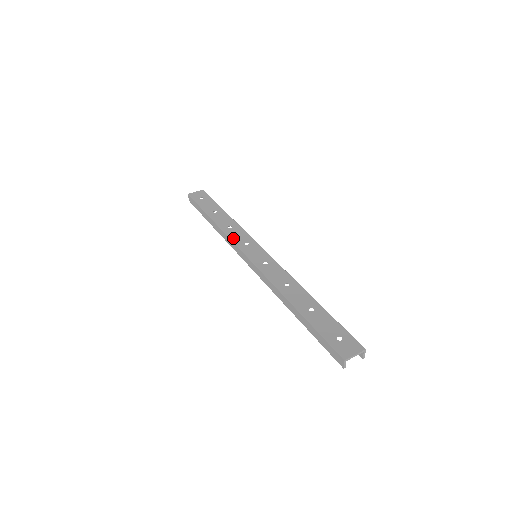
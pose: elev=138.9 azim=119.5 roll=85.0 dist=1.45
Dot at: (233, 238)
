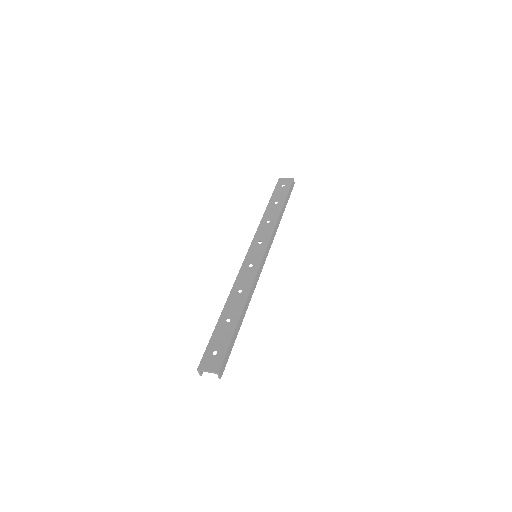
Dot at: (258, 232)
